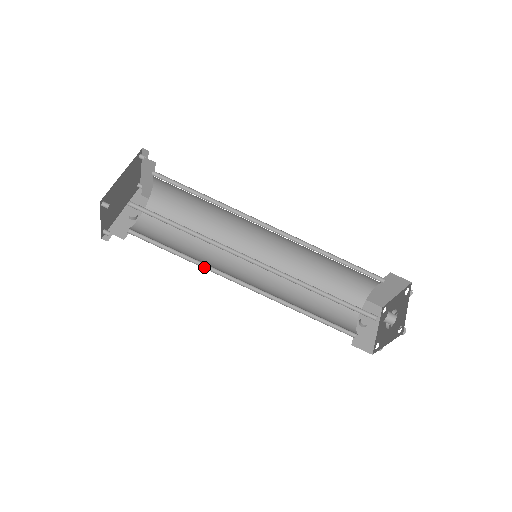
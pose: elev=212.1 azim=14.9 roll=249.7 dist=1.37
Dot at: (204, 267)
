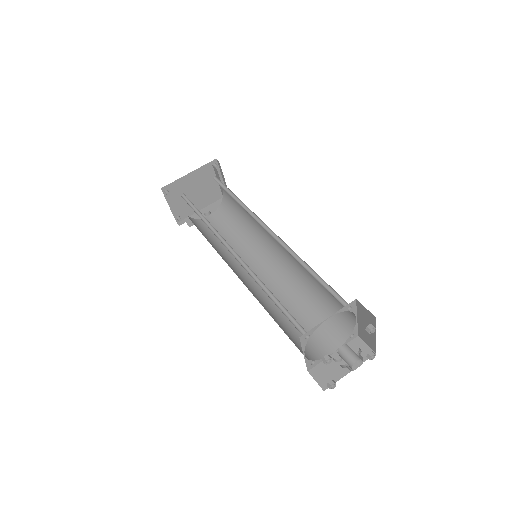
Dot at: occluded
